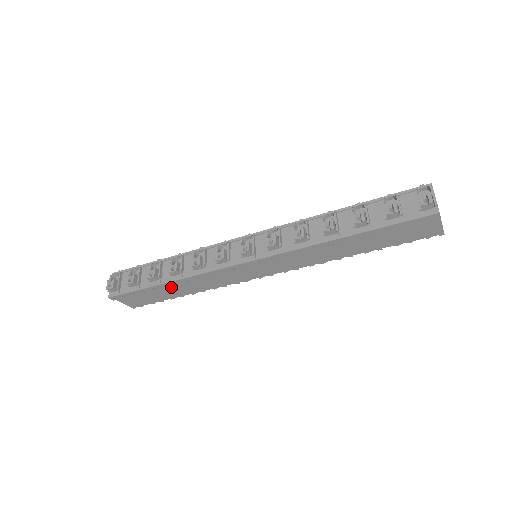
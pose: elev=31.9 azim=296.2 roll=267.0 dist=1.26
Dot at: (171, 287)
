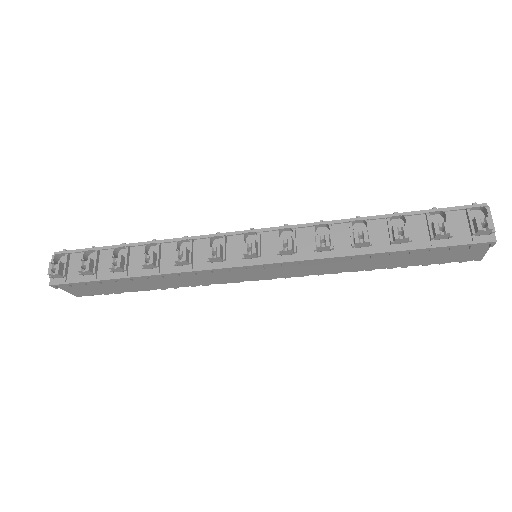
Dot at: (138, 280)
